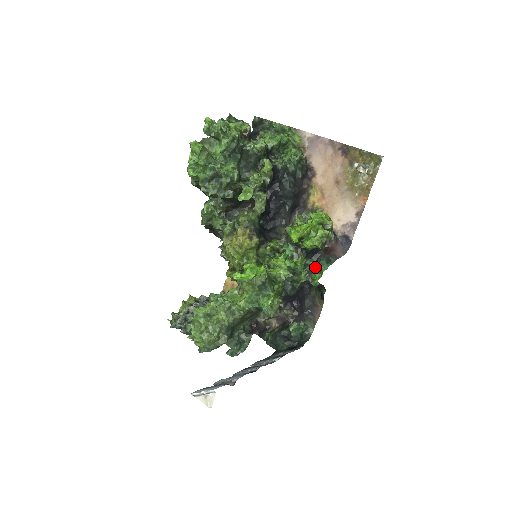
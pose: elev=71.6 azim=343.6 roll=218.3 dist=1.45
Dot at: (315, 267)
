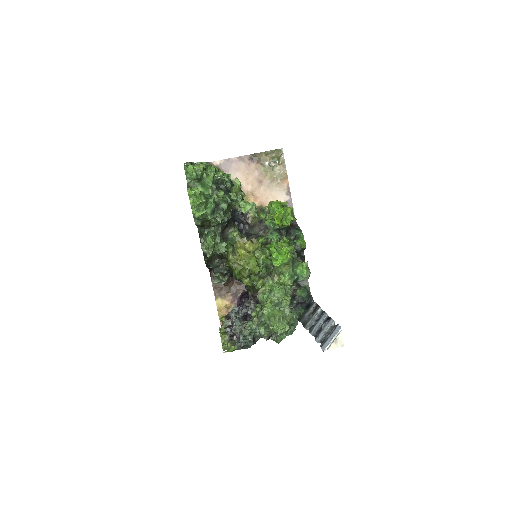
Dot at: (293, 238)
